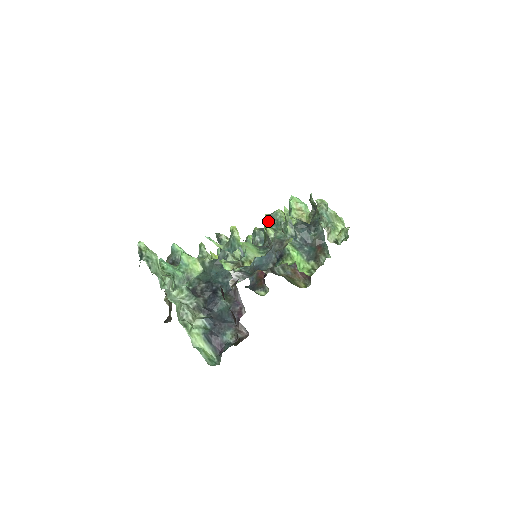
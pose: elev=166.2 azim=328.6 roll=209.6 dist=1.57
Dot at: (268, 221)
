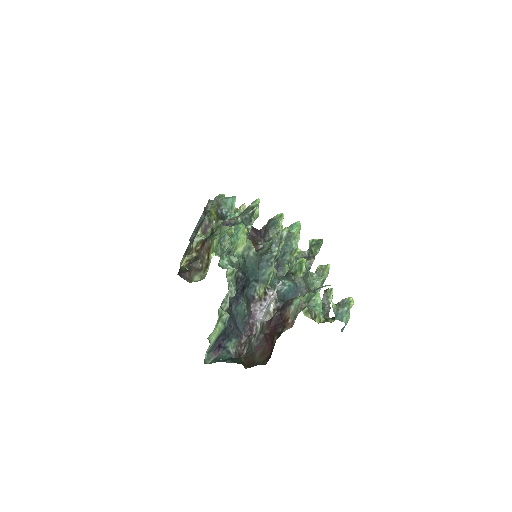
Dot at: (285, 236)
